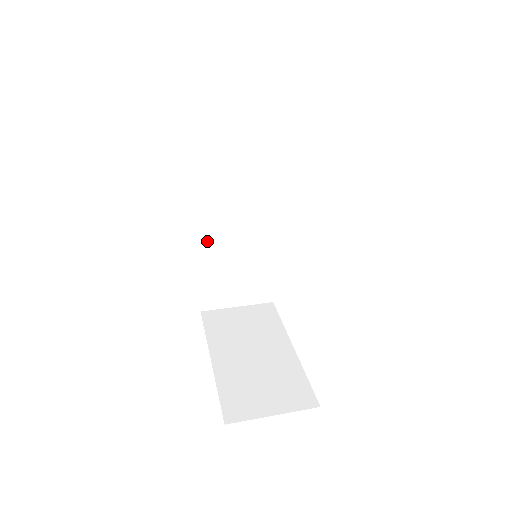
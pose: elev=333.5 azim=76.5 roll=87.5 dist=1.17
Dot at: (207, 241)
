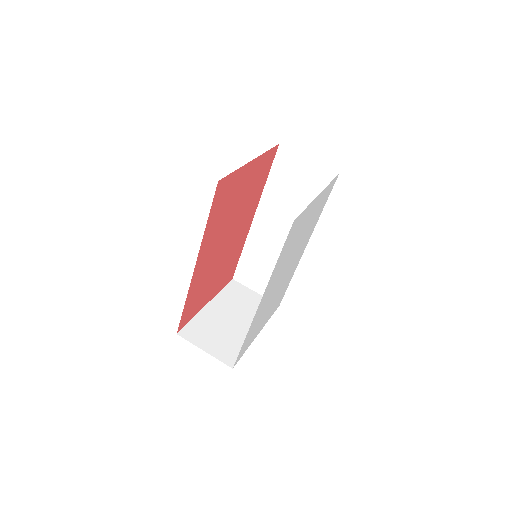
Dot at: (255, 236)
